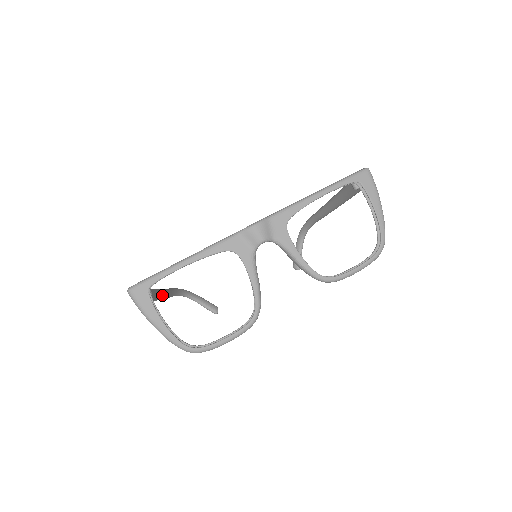
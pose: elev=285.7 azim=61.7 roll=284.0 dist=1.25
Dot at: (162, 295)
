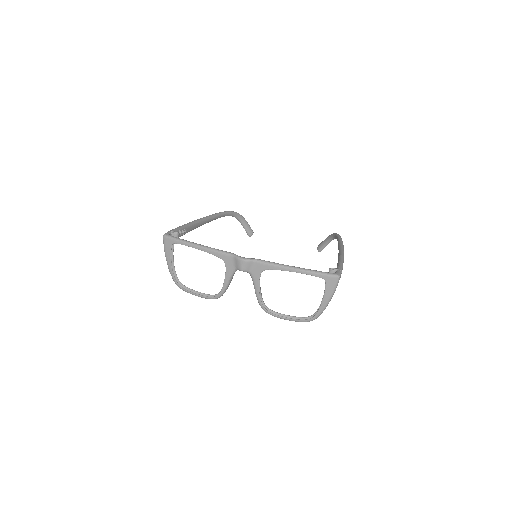
Dot at: (204, 223)
